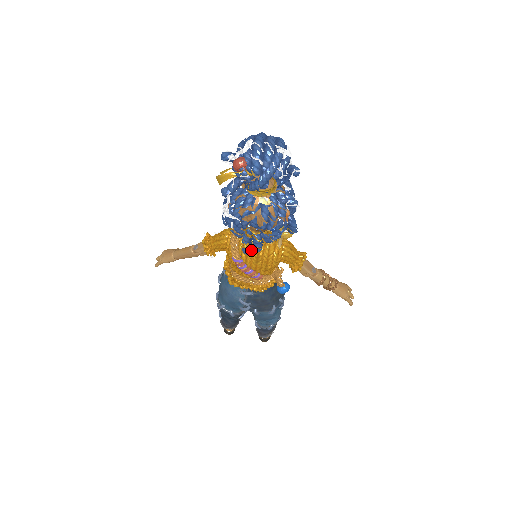
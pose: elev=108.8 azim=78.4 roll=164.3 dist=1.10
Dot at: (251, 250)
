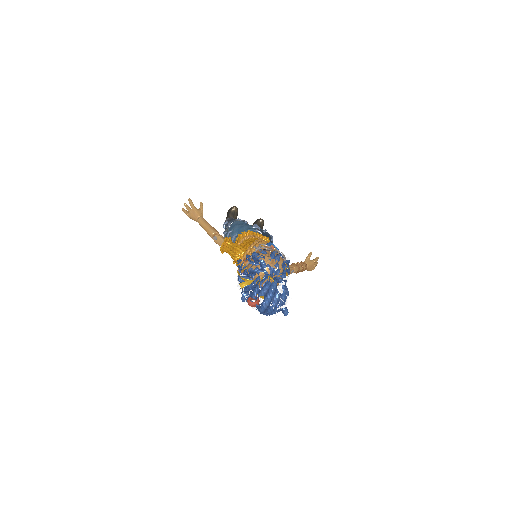
Dot at: occluded
